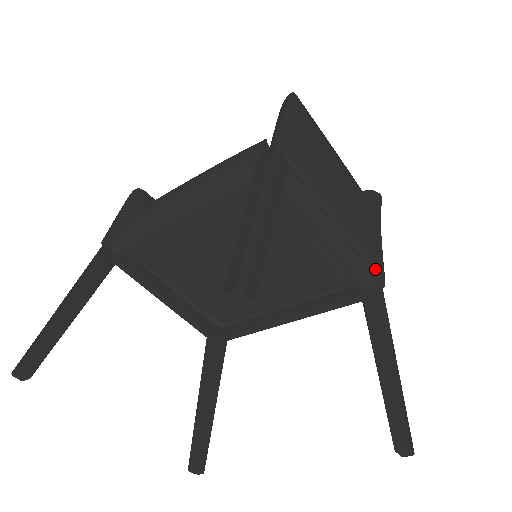
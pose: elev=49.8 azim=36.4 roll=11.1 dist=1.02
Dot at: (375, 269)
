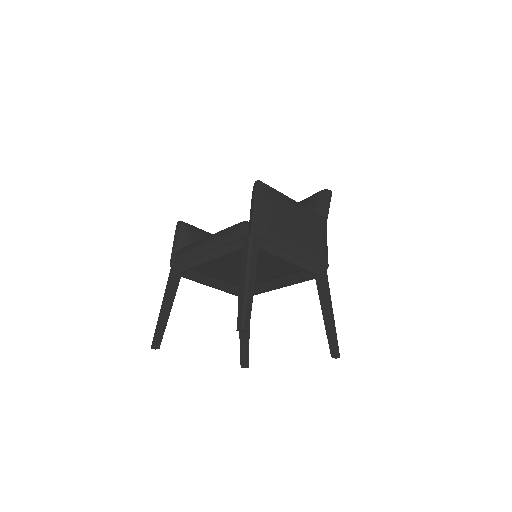
Dot at: (320, 263)
